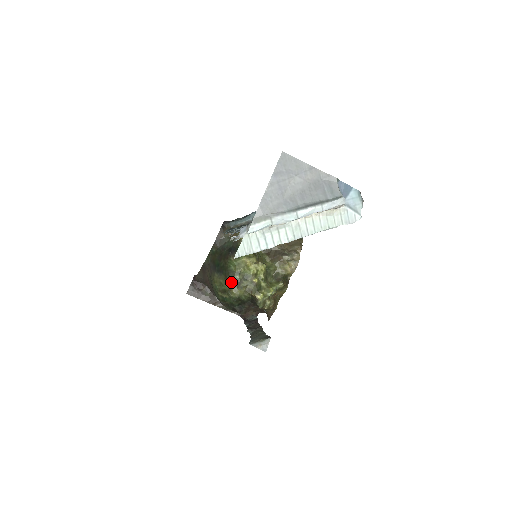
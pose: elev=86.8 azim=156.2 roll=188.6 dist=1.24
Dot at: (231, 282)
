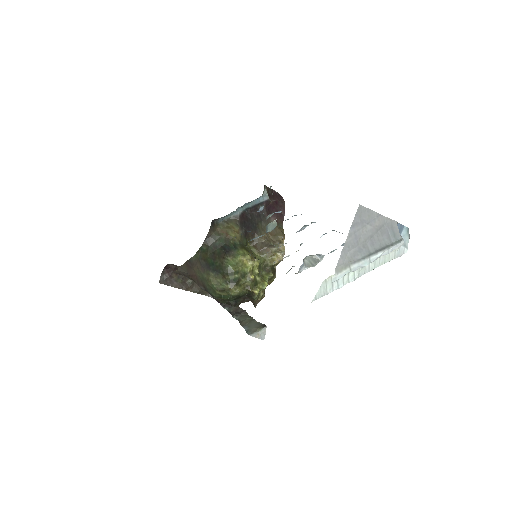
Dot at: (230, 281)
